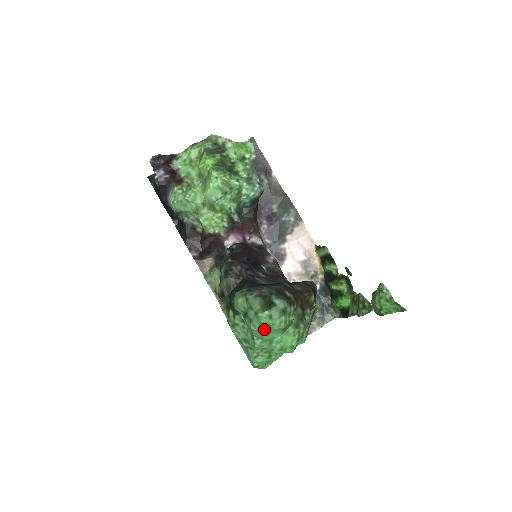
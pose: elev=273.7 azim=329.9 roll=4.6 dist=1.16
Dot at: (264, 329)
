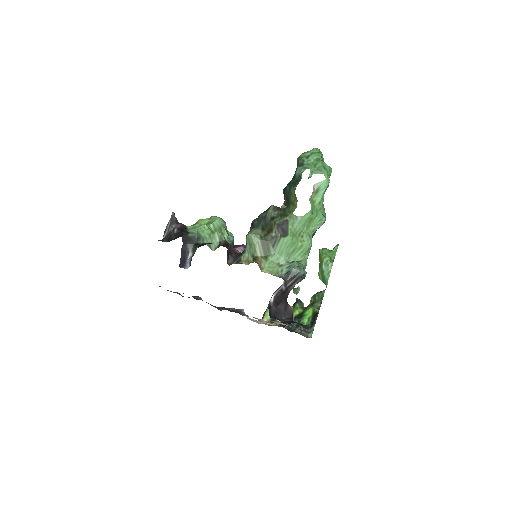
Dot at: (319, 152)
